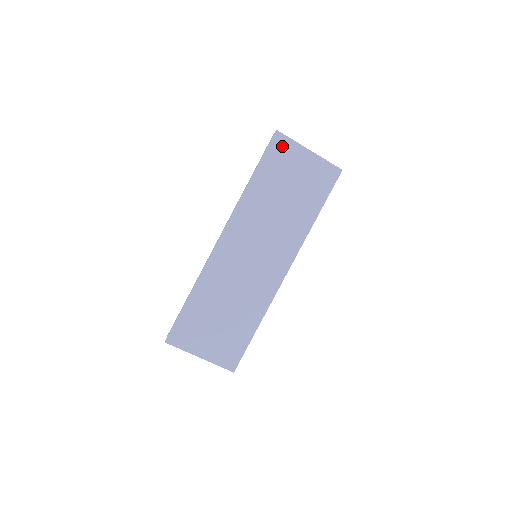
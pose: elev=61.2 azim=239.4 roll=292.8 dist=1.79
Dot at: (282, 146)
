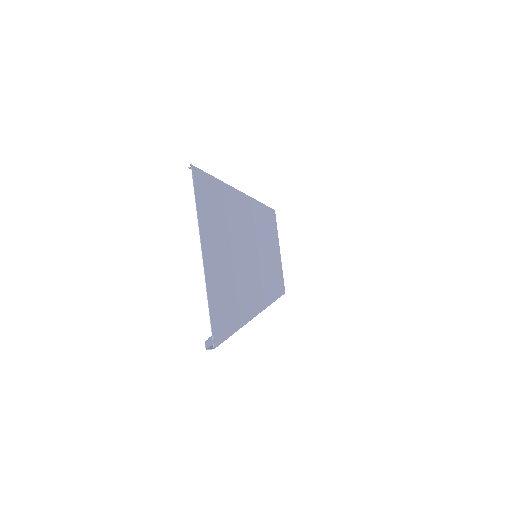
Dot at: (275, 223)
